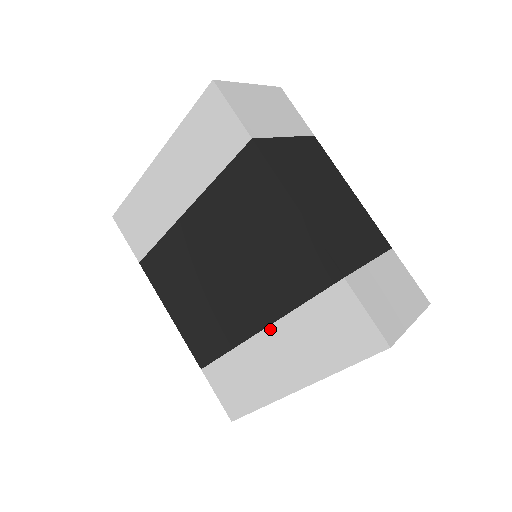
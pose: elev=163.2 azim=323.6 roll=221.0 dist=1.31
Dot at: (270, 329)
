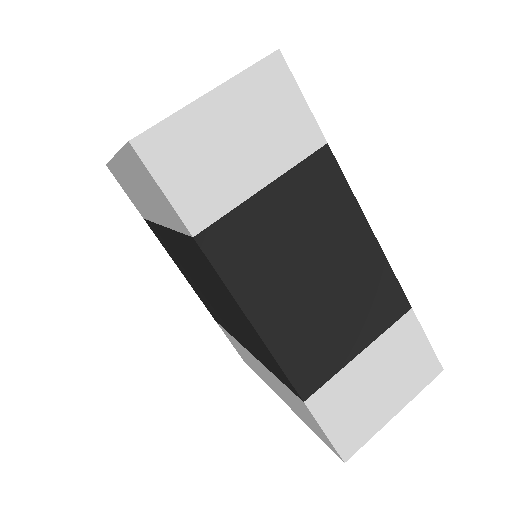
Dot at: (254, 358)
